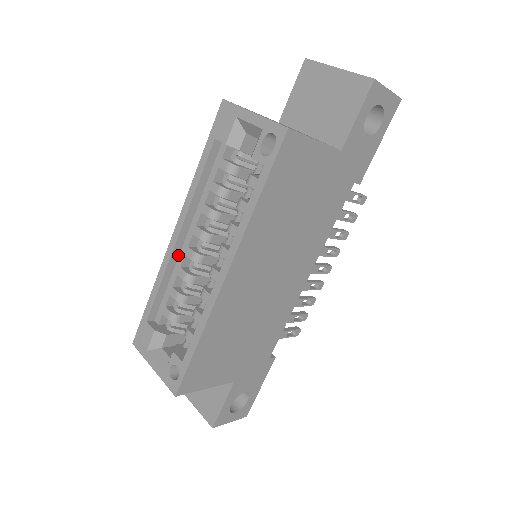
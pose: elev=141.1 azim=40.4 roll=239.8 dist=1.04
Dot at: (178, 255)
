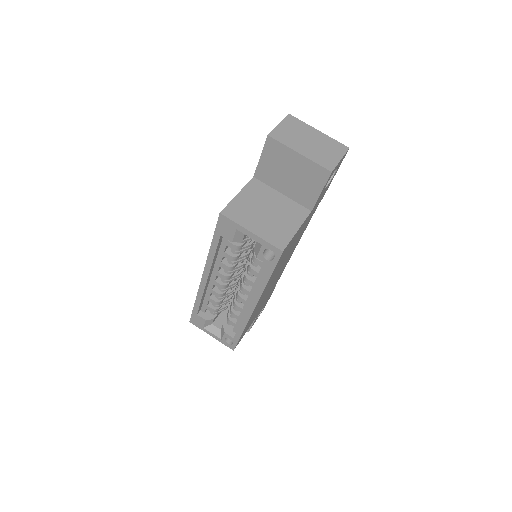
Dot at: (208, 284)
